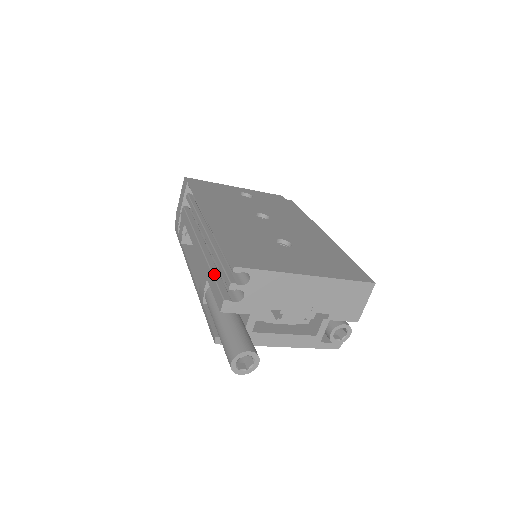
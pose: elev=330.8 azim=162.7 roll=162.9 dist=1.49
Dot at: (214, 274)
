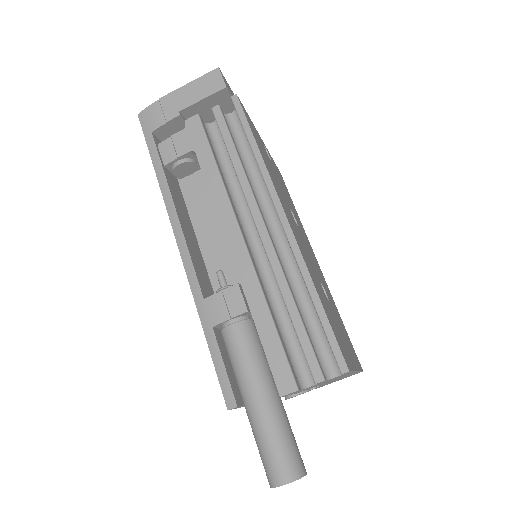
Dot at: (275, 323)
